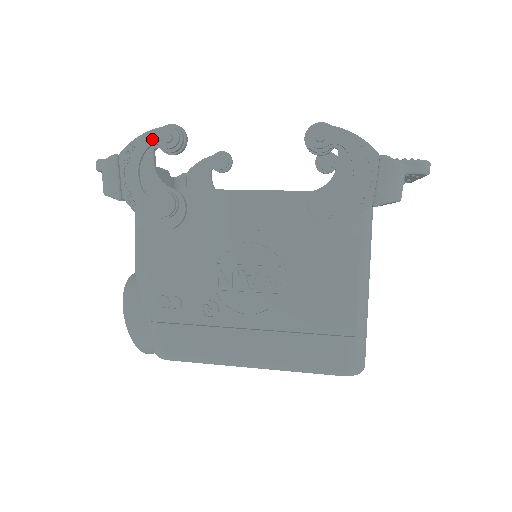
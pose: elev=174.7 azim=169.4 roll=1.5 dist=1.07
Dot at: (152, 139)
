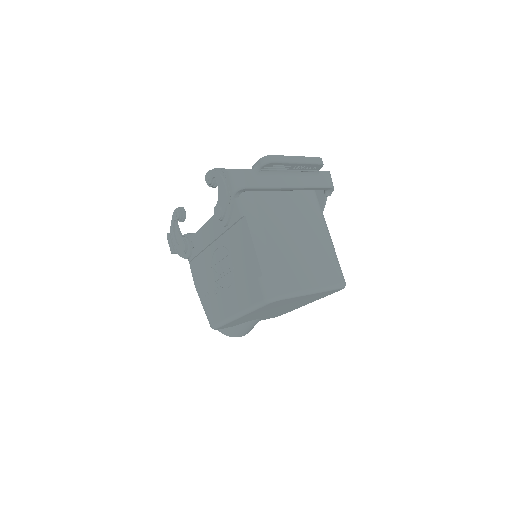
Dot at: (173, 219)
